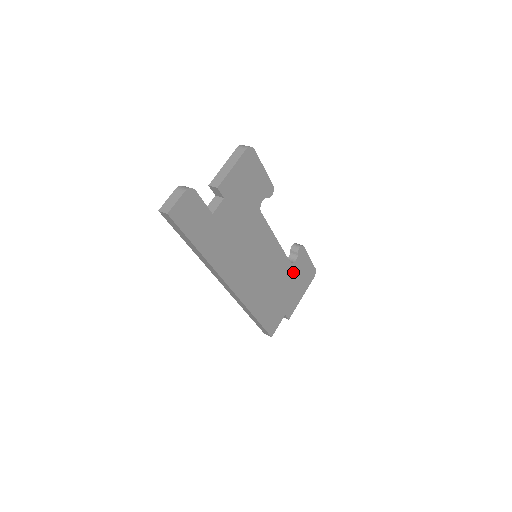
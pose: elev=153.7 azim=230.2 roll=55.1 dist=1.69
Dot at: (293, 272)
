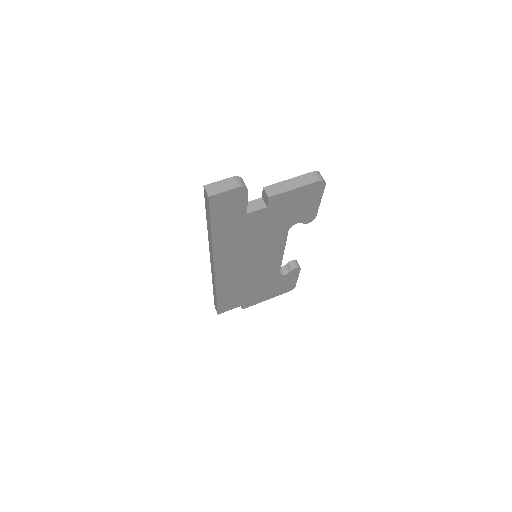
Dot at: (275, 281)
